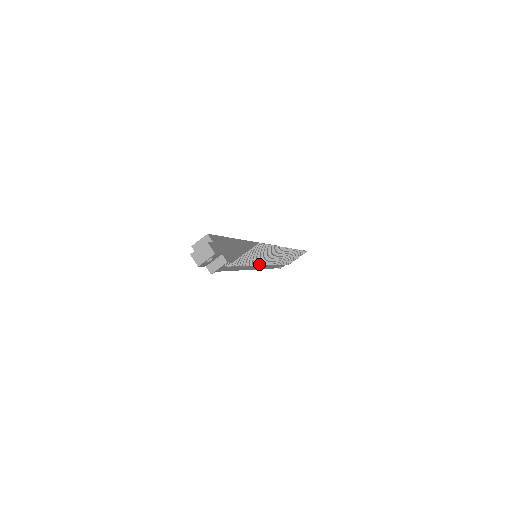
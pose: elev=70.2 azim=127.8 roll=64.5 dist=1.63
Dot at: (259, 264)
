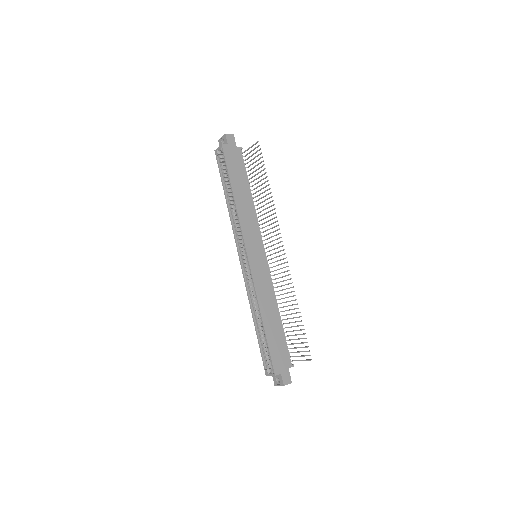
Dot at: occluded
